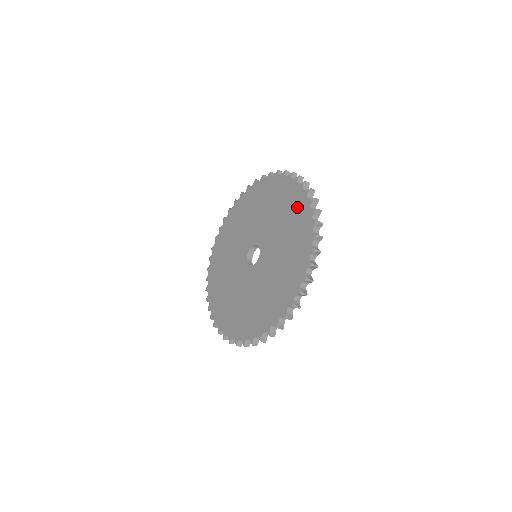
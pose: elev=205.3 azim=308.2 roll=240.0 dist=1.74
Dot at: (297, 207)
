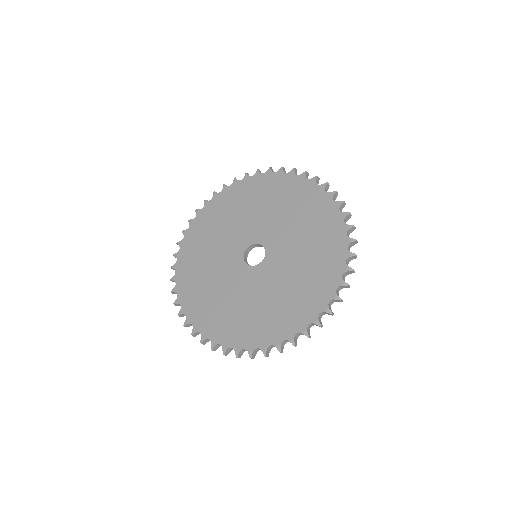
Dot at: (327, 270)
